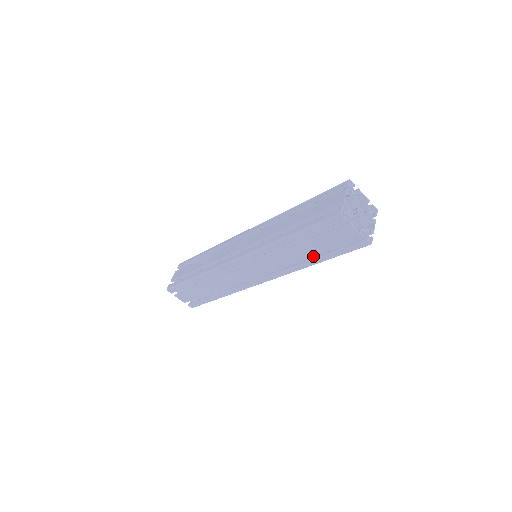
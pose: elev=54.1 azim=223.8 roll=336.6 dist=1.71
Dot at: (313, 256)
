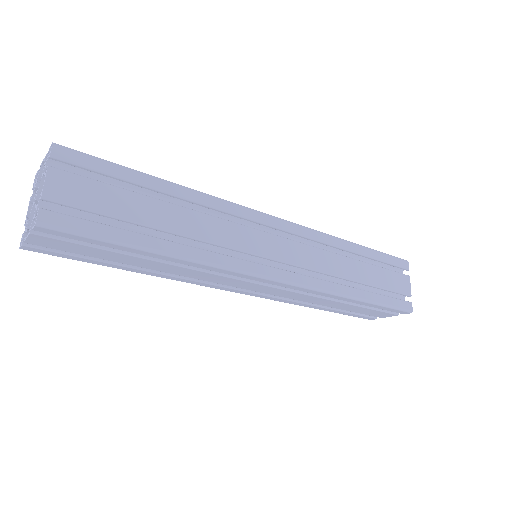
Dot at: occluded
